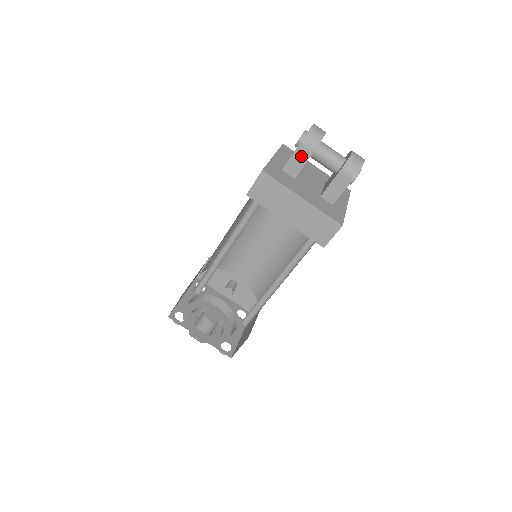
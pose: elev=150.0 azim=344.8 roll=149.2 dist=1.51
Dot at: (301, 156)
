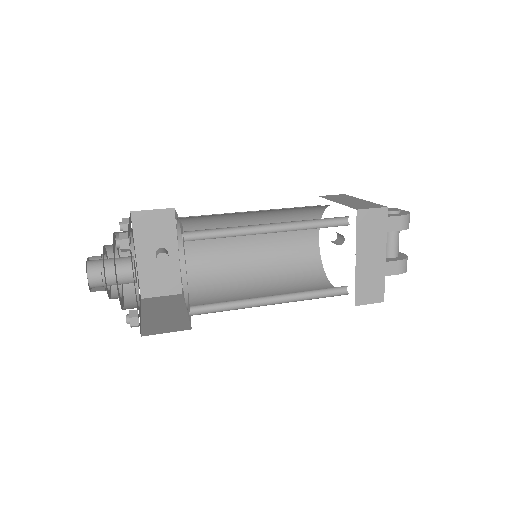
Dot at: (393, 224)
